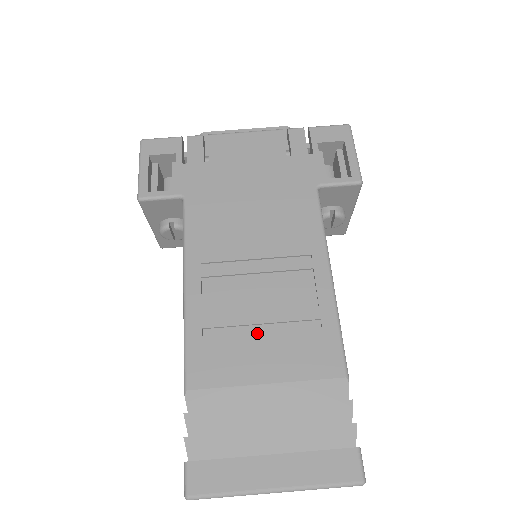
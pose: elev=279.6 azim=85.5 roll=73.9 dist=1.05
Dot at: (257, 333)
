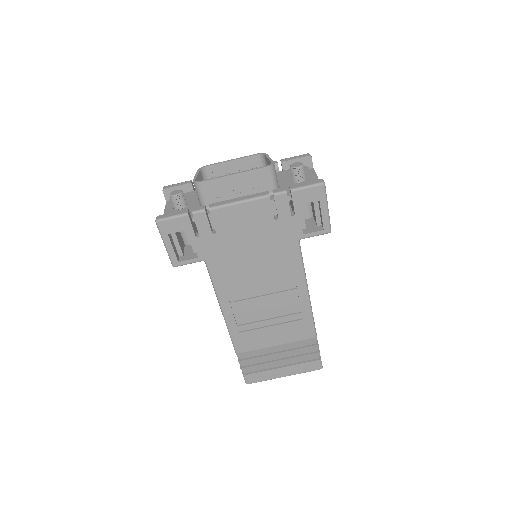
Dot at: (268, 327)
